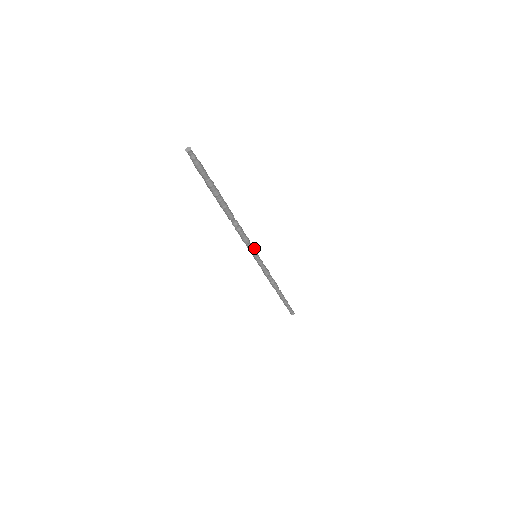
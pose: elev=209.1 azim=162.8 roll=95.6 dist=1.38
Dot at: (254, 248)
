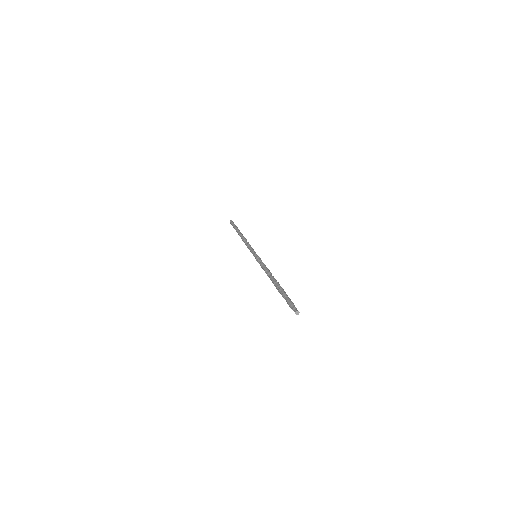
Dot at: (260, 258)
